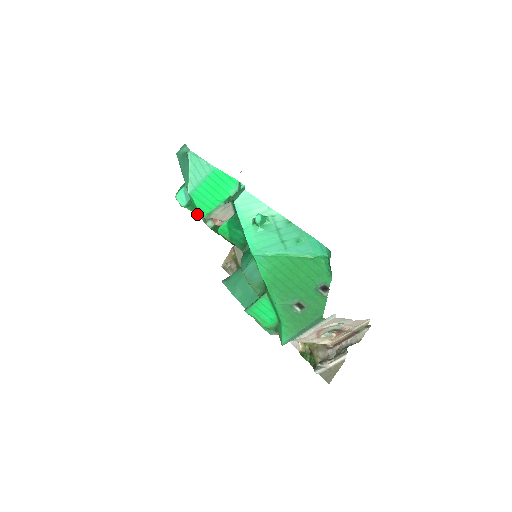
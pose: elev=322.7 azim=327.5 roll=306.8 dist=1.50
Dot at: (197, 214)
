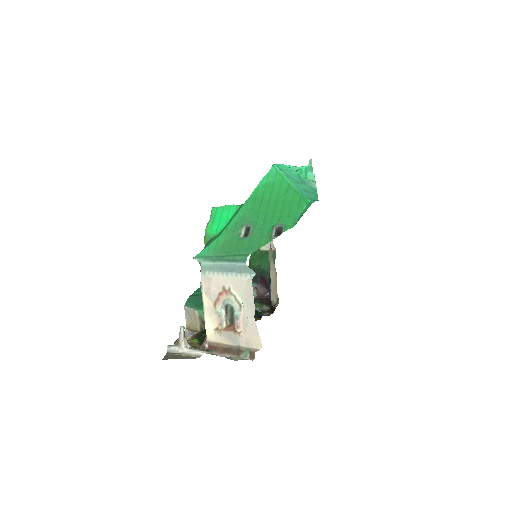
Dot at: occluded
